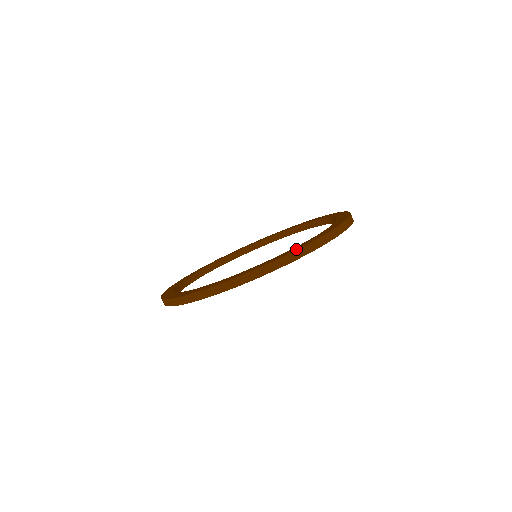
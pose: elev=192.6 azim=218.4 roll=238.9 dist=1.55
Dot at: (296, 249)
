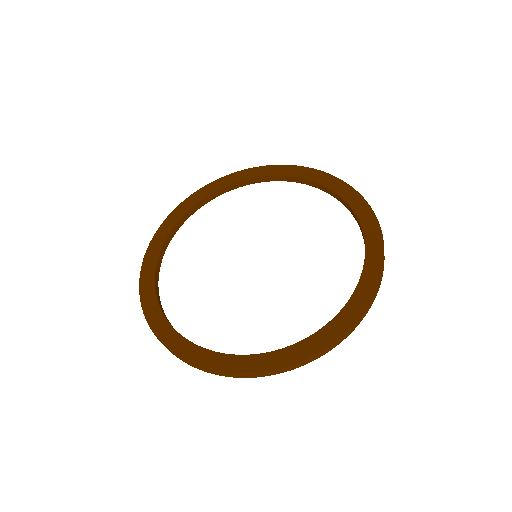
Dot at: (366, 303)
